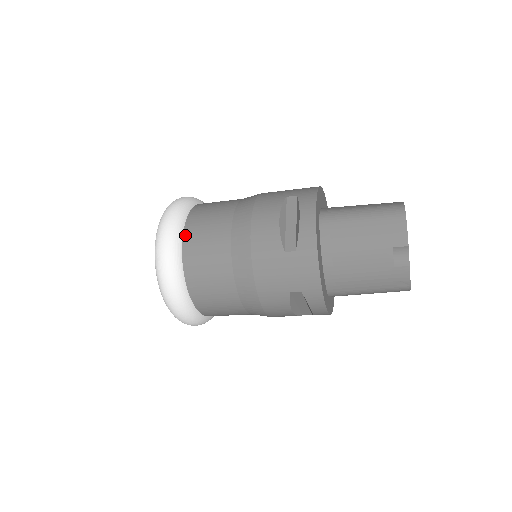
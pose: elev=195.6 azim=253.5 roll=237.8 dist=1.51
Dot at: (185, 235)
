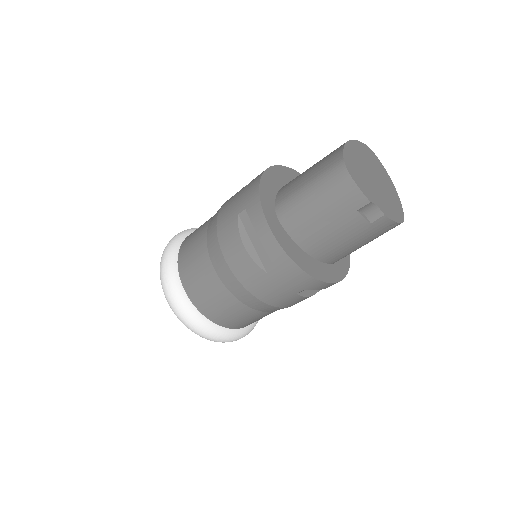
Dot at: (187, 292)
